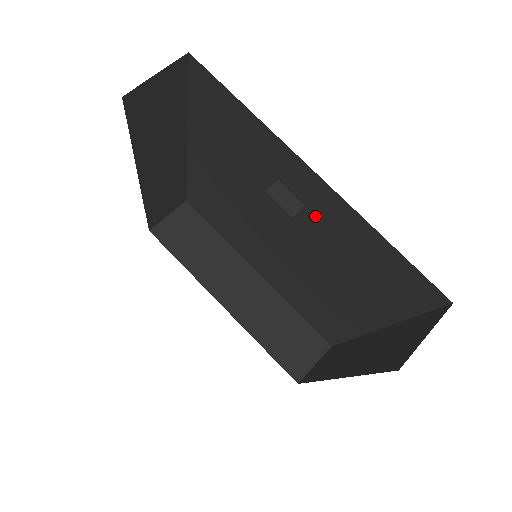
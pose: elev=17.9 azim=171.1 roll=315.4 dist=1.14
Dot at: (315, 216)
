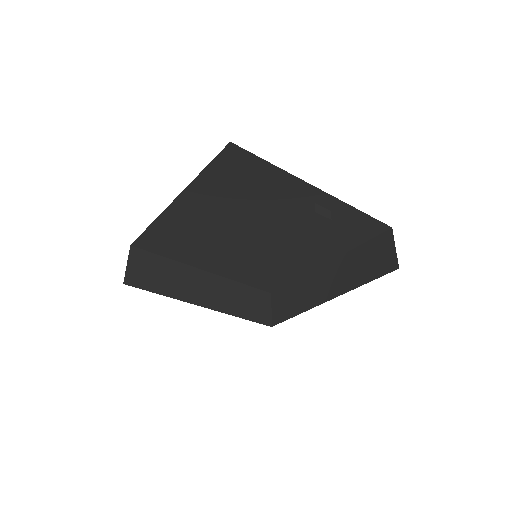
Dot at: (306, 214)
